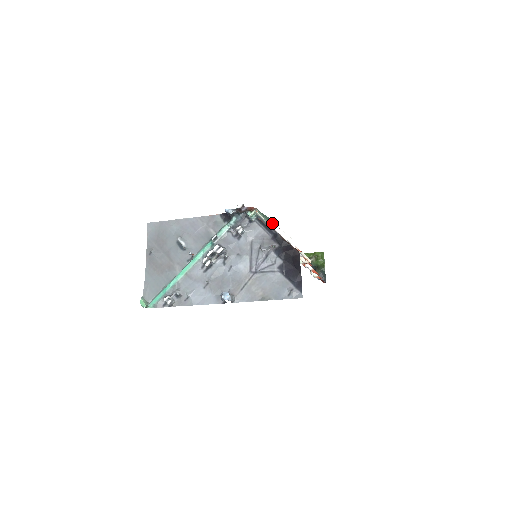
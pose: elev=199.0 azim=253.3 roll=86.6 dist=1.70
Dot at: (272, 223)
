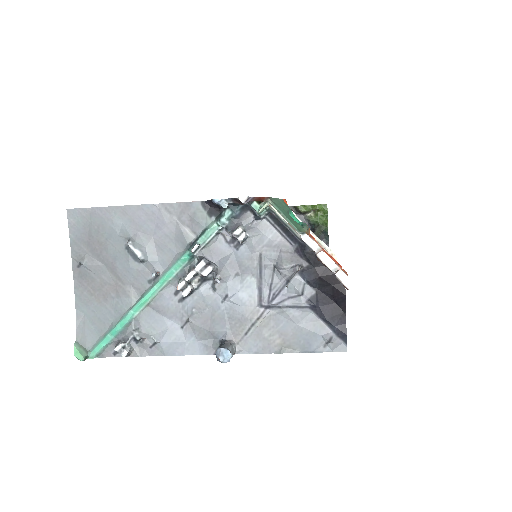
Dot at: (288, 212)
